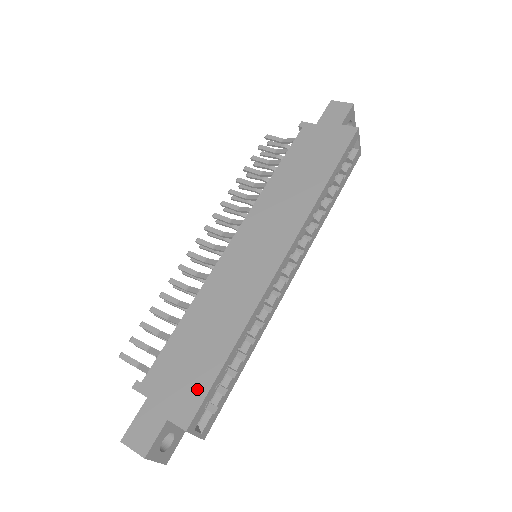
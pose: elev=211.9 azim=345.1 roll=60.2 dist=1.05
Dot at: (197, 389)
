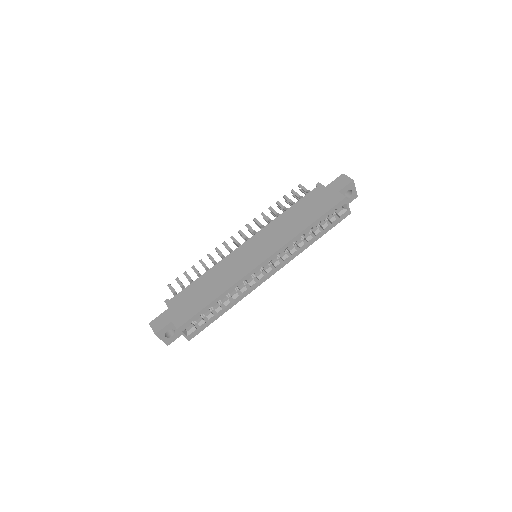
Dot at: (190, 312)
